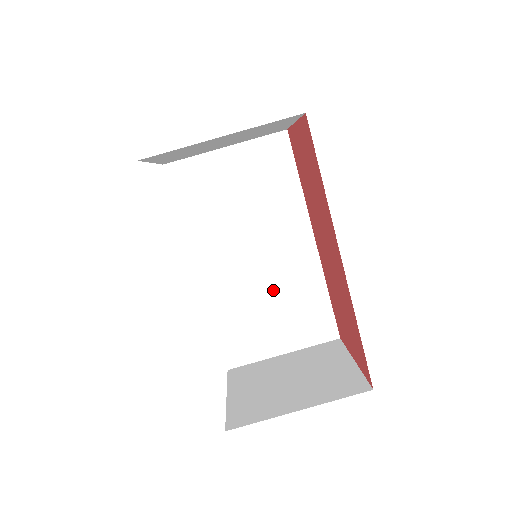
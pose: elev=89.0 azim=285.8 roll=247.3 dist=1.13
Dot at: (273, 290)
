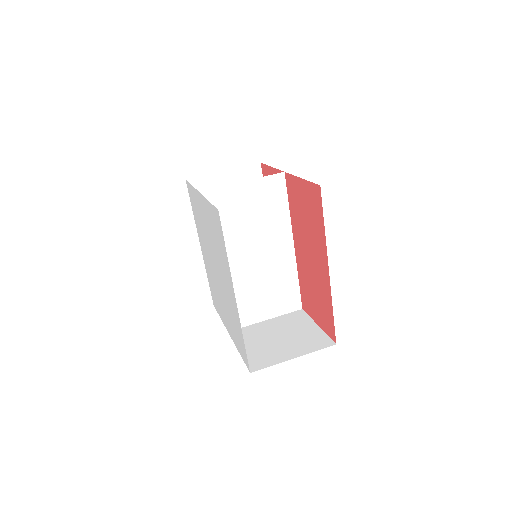
Dot at: (264, 278)
